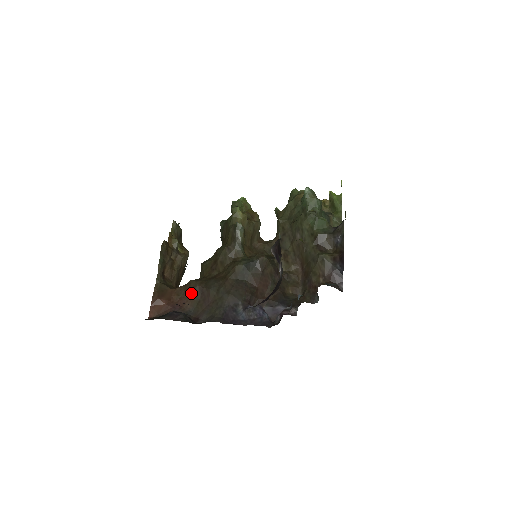
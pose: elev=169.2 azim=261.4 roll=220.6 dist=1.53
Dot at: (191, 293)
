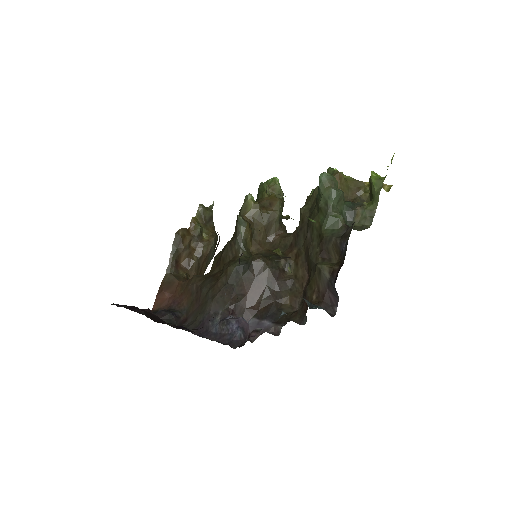
Dot at: (189, 290)
